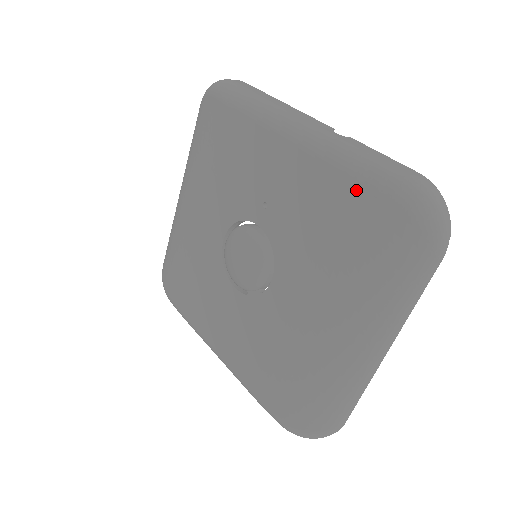
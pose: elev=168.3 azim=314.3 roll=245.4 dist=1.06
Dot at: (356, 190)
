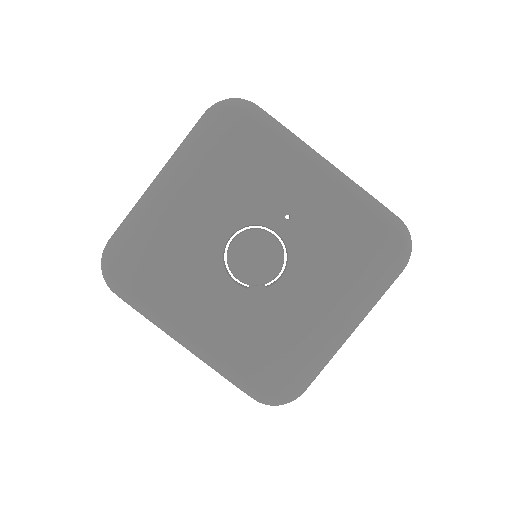
Dot at: (373, 221)
